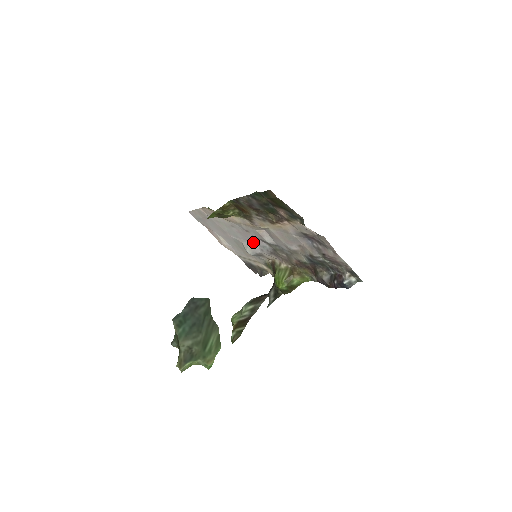
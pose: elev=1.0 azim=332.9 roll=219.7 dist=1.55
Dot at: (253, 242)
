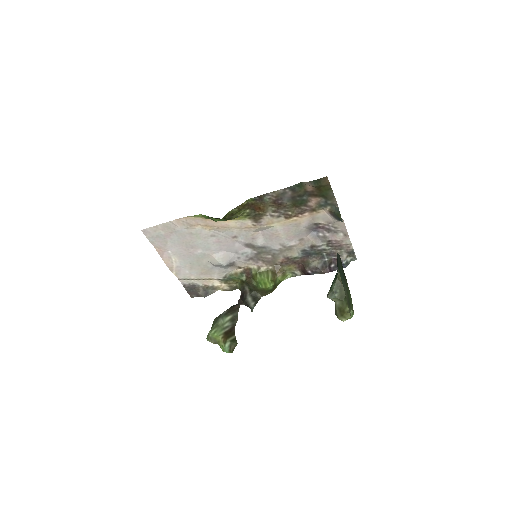
Dot at: (230, 251)
